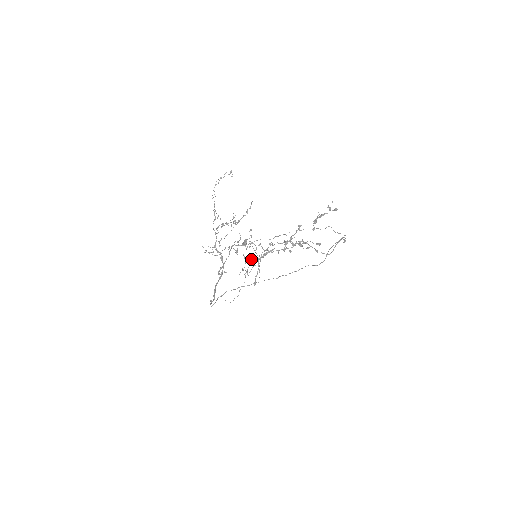
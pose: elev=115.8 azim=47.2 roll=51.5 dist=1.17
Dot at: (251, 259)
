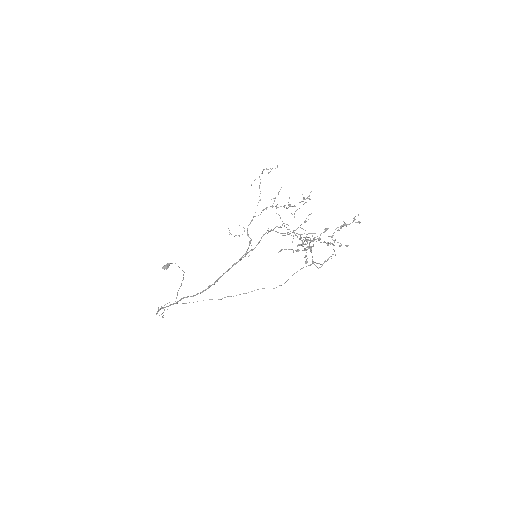
Dot at: (308, 239)
